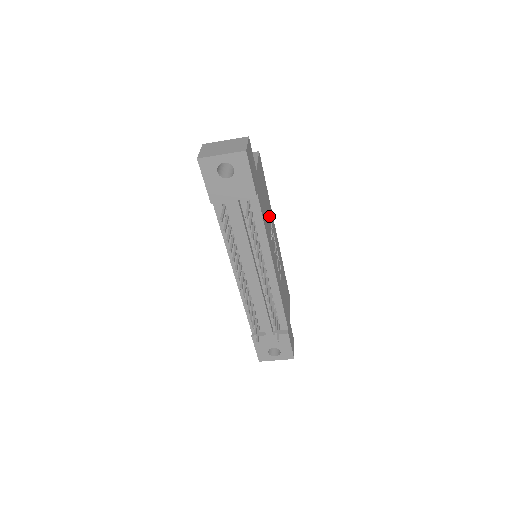
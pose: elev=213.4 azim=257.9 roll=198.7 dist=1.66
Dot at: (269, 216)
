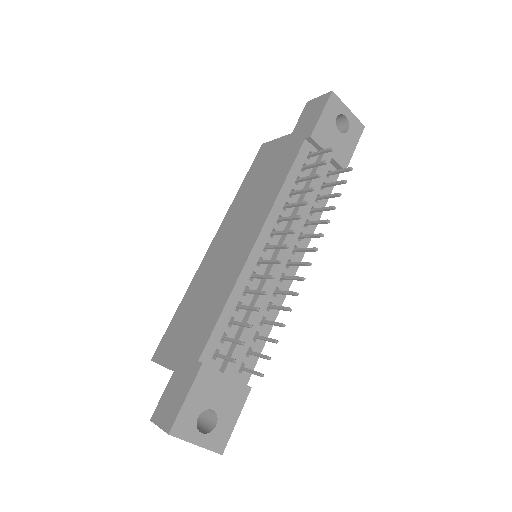
Dot at: occluded
